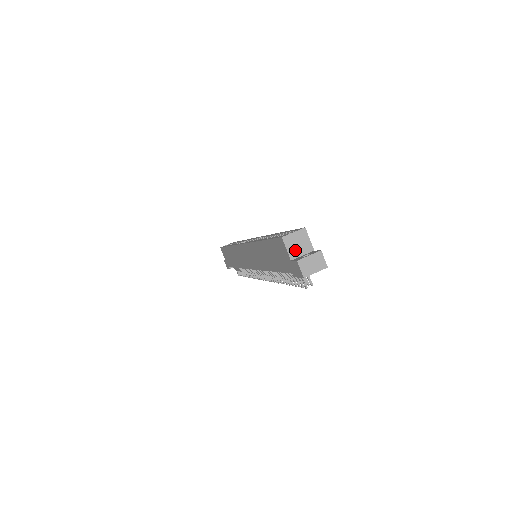
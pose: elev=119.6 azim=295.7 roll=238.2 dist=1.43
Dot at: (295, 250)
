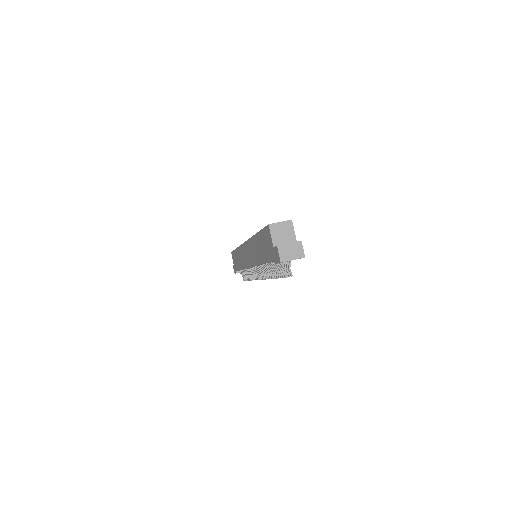
Dot at: (279, 238)
